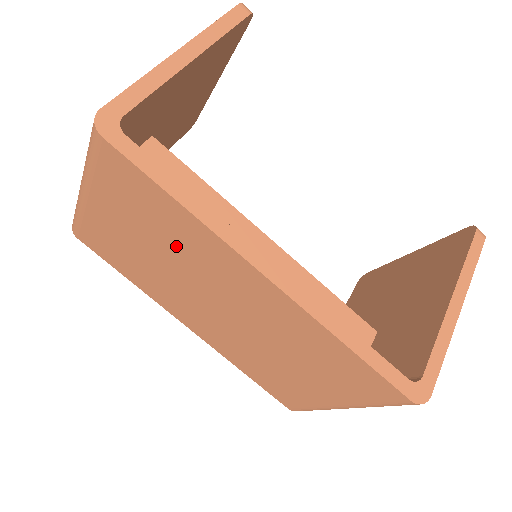
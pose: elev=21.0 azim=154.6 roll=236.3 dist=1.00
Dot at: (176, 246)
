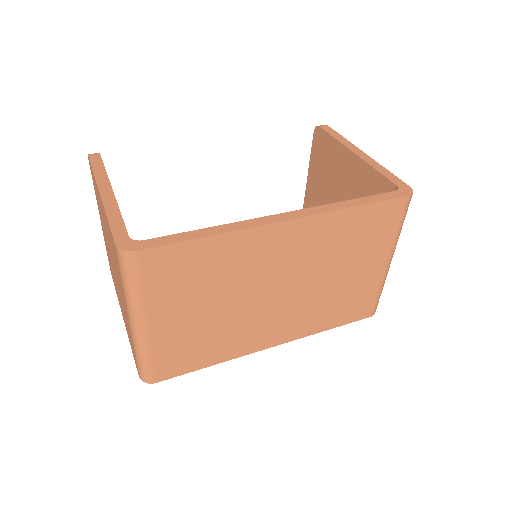
Dot at: (226, 277)
